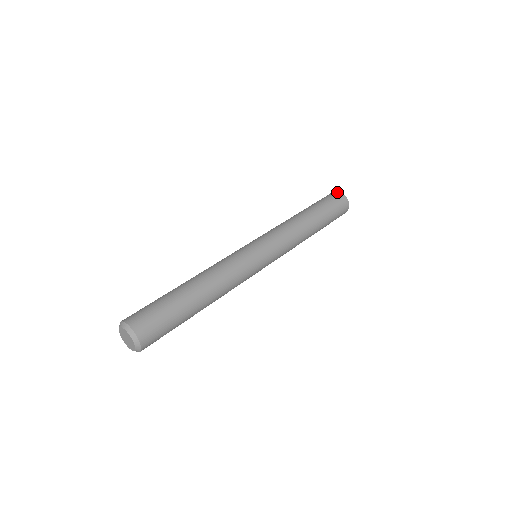
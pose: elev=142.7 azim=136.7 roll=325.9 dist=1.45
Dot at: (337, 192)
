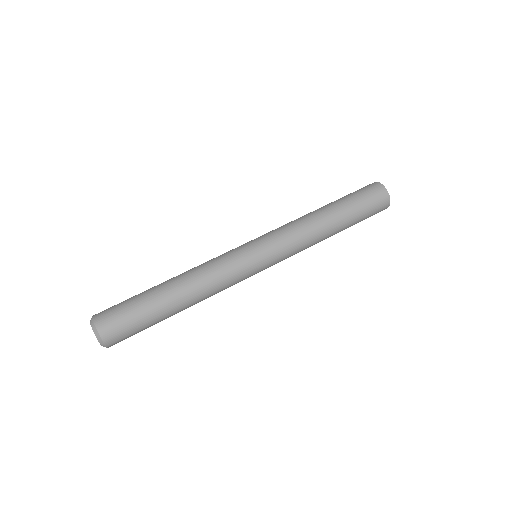
Dot at: (387, 195)
